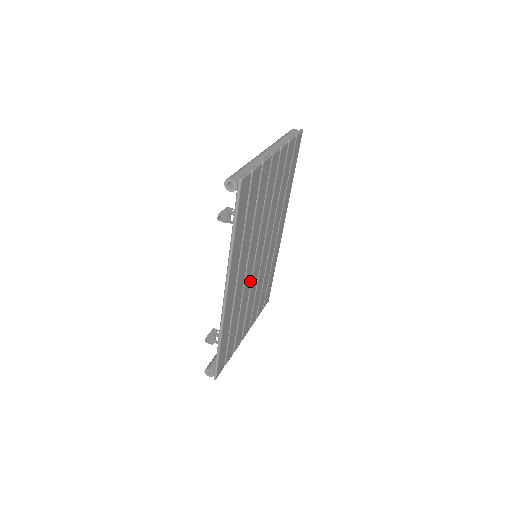
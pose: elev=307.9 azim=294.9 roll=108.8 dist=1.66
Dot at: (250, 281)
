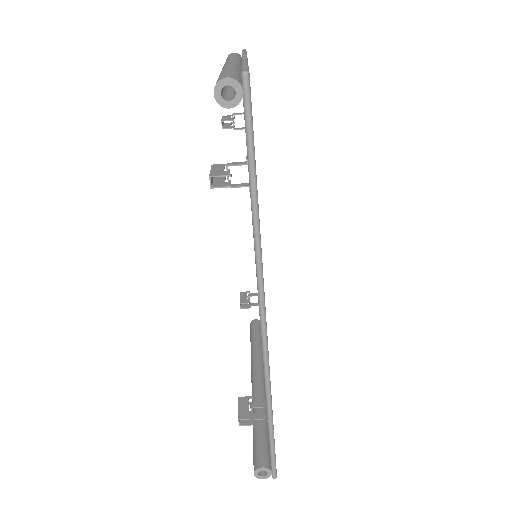
Dot at: occluded
